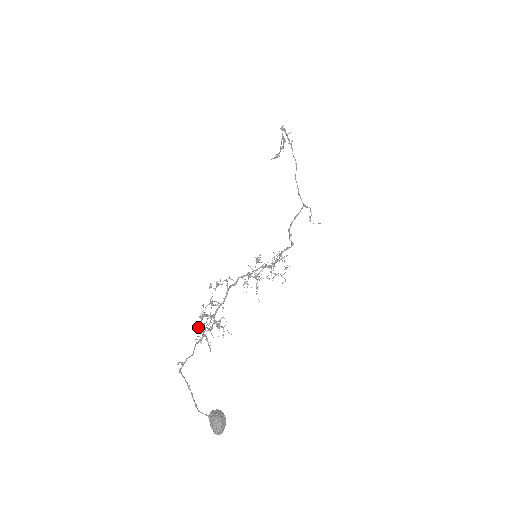
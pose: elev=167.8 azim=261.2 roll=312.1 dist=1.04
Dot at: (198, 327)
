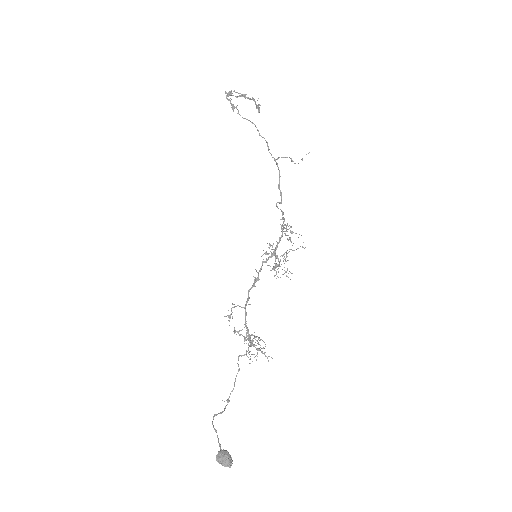
Dot at: (238, 356)
